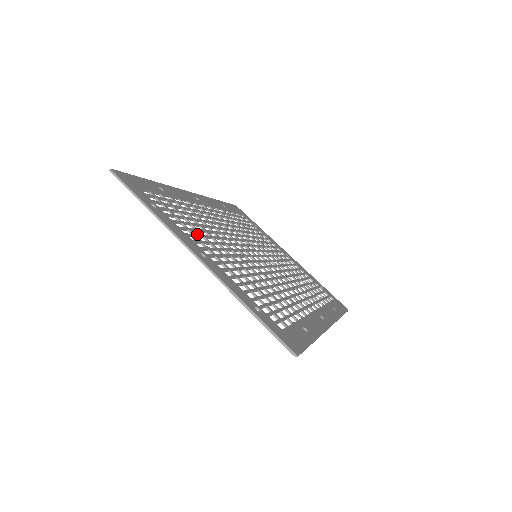
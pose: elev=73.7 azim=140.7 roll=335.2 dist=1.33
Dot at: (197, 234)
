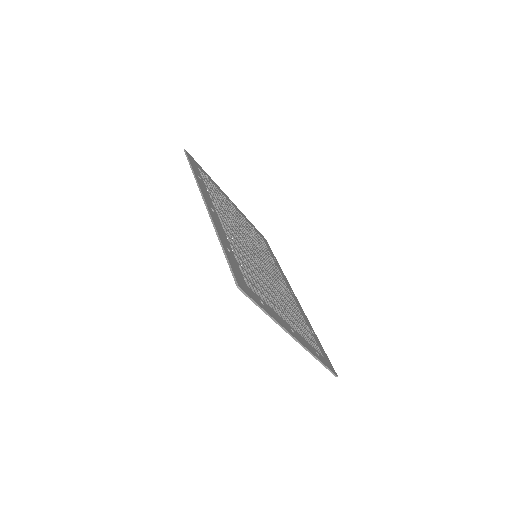
Dot at: (270, 299)
